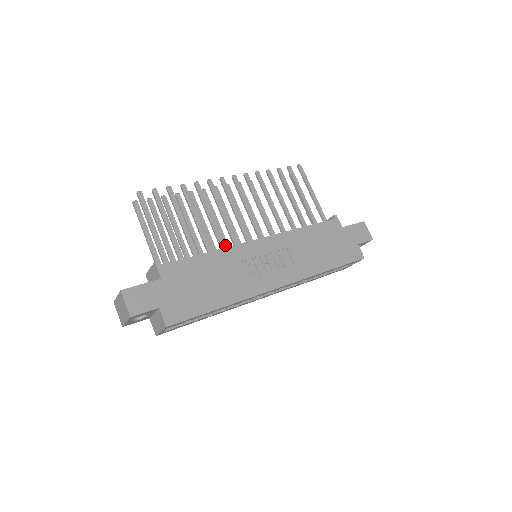
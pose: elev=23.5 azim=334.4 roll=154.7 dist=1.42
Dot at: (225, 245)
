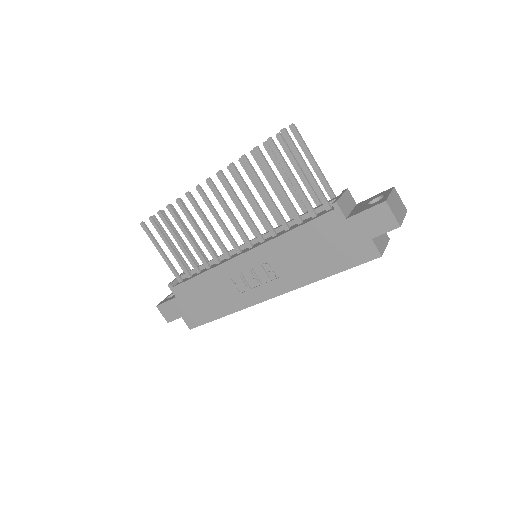
Dot at: occluded
